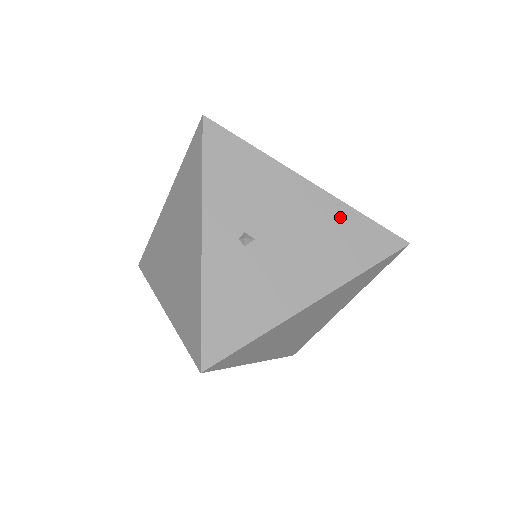
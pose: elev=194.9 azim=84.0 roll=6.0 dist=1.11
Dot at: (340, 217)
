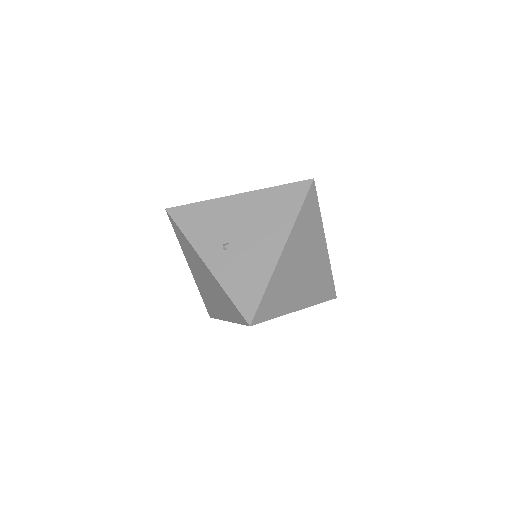
Dot at: (266, 197)
